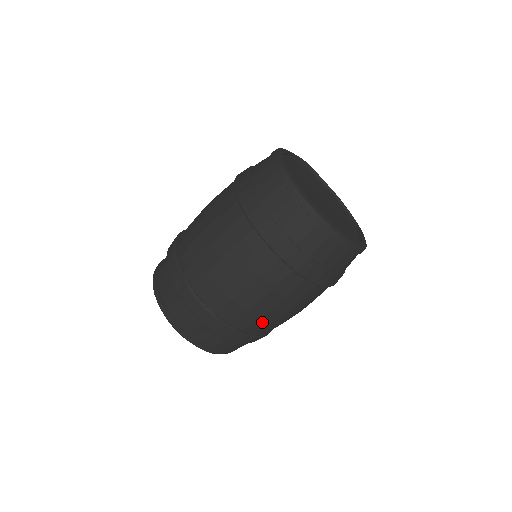
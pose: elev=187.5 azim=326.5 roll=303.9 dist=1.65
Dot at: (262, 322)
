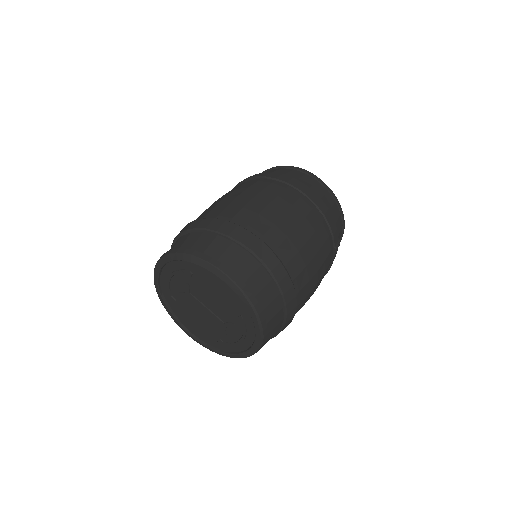
Dot at: (305, 300)
